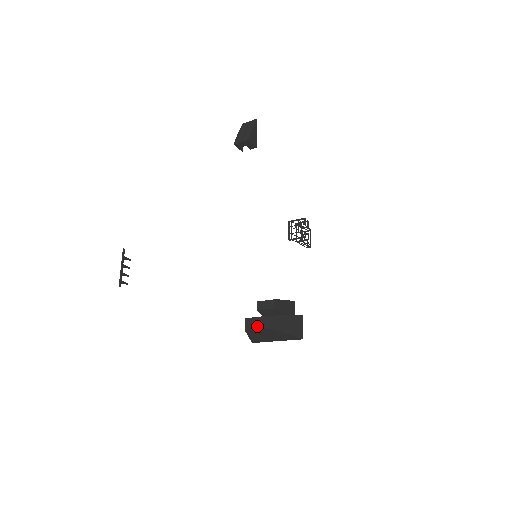
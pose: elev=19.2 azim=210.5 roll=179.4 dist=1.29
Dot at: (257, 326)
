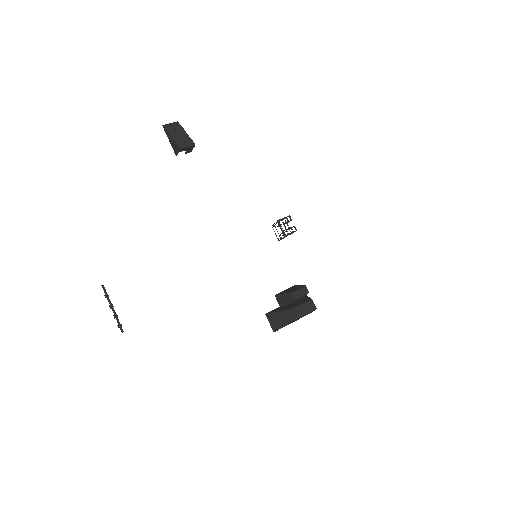
Dot at: (306, 311)
